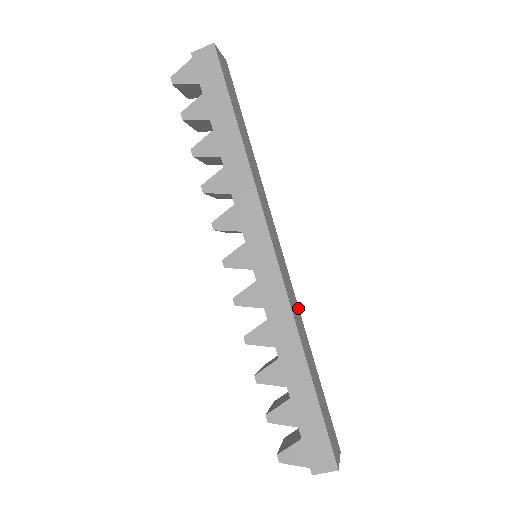
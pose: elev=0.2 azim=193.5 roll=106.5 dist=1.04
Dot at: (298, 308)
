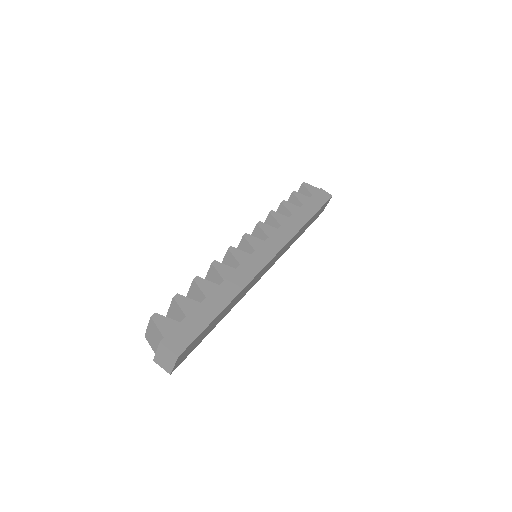
Dot at: occluded
